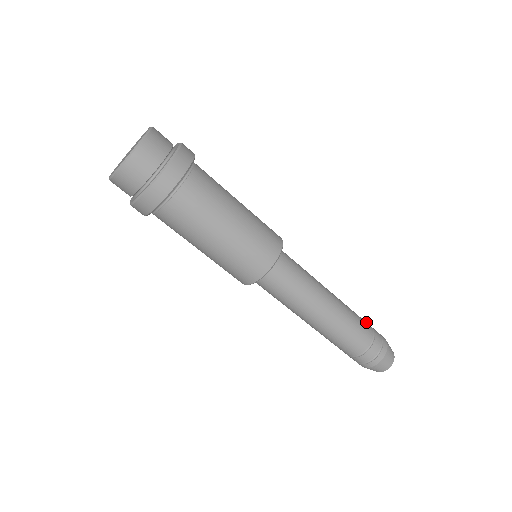
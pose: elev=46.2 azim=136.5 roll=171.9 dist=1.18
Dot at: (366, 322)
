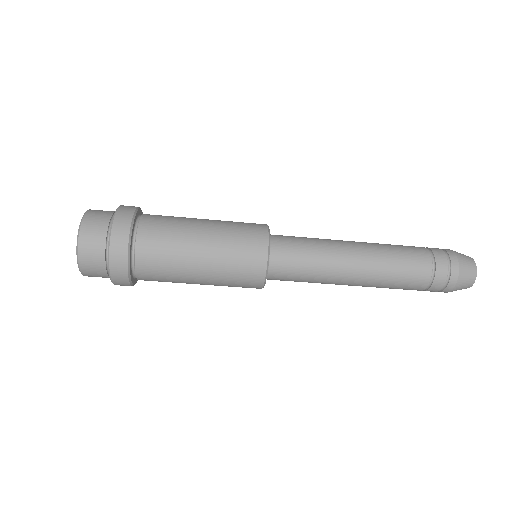
Dot at: (421, 249)
